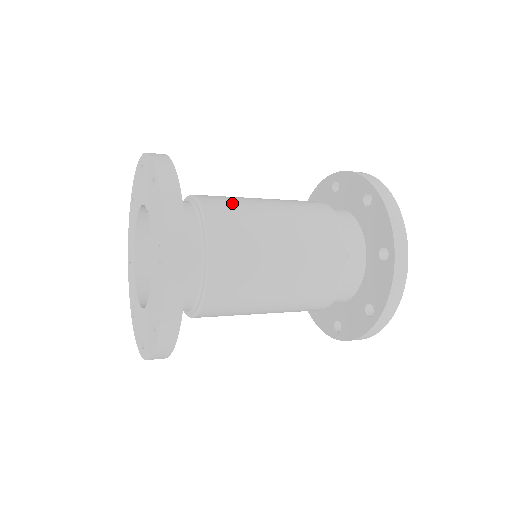
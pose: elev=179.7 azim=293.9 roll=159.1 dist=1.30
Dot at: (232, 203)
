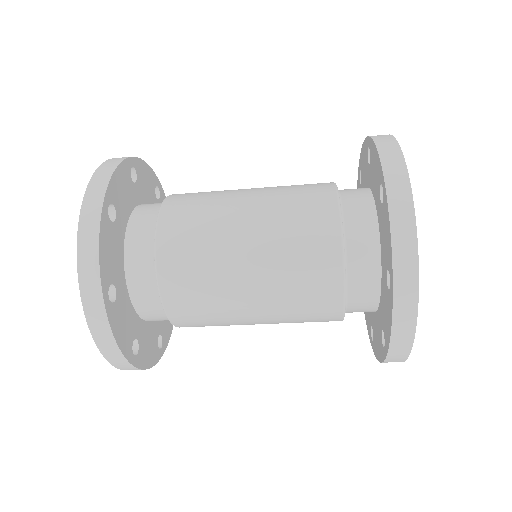
Dot at: (197, 212)
